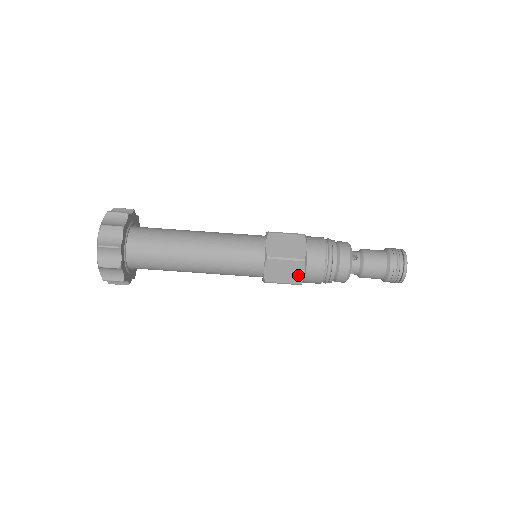
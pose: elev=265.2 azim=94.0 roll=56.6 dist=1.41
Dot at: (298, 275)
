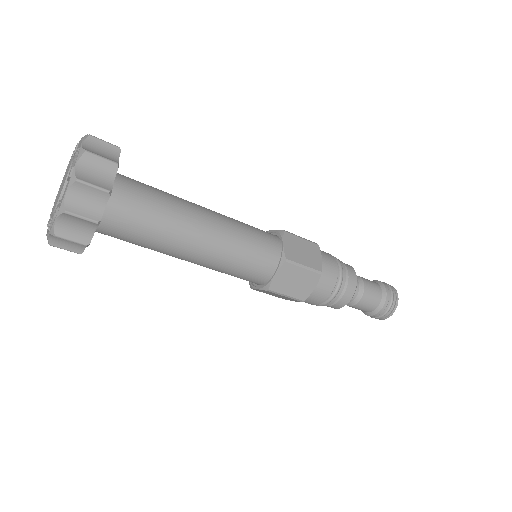
Dot at: (307, 289)
